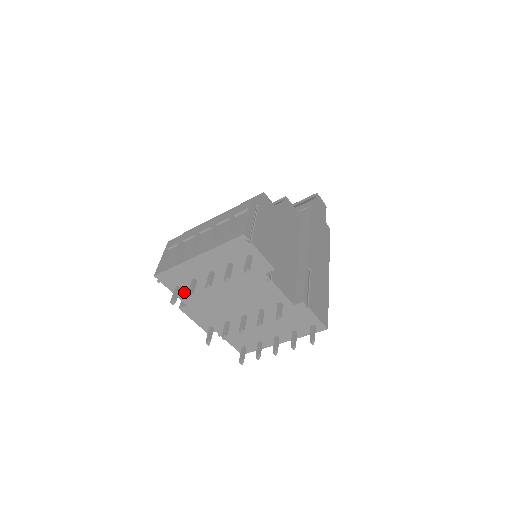
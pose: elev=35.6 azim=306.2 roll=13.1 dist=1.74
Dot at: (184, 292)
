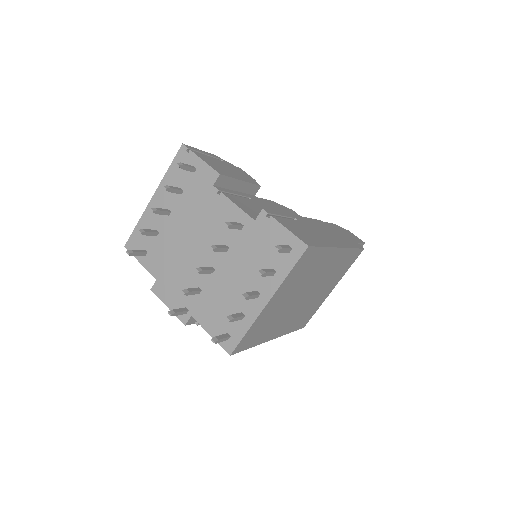
Dot at: (151, 258)
